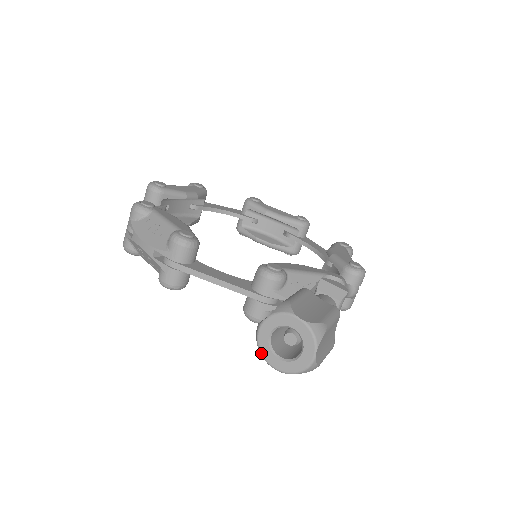
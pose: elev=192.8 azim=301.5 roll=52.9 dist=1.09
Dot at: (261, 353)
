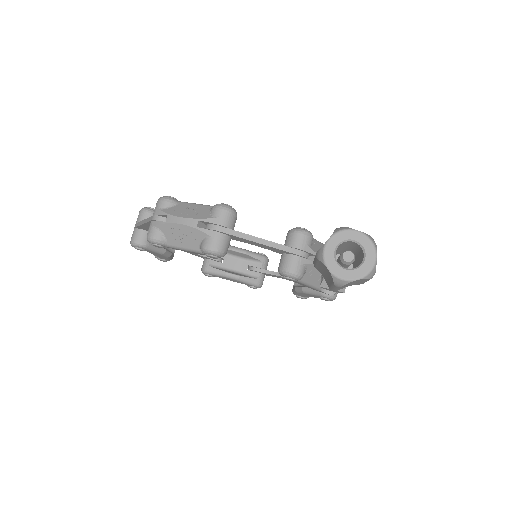
Dot at: (329, 269)
